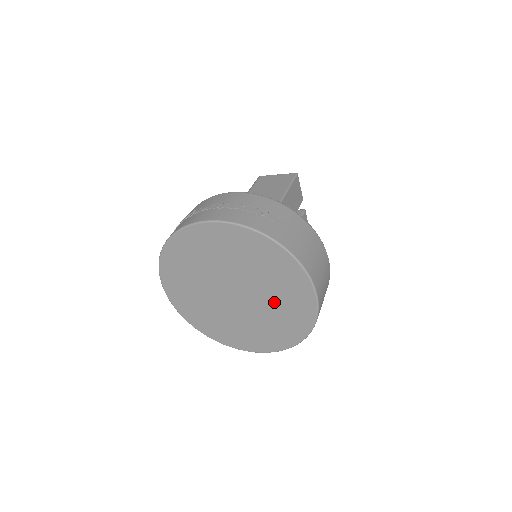
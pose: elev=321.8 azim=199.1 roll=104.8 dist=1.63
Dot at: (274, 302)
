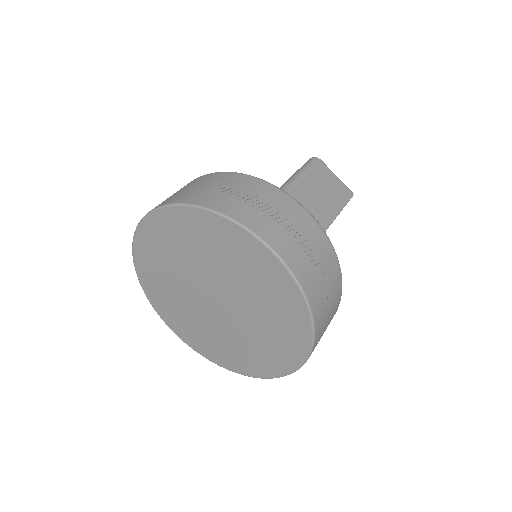
Dot at: (245, 339)
